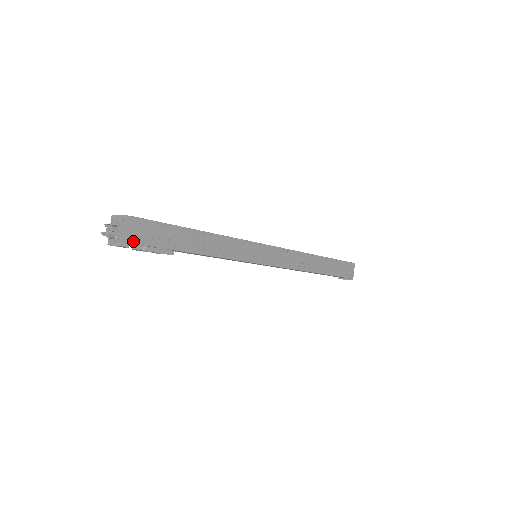
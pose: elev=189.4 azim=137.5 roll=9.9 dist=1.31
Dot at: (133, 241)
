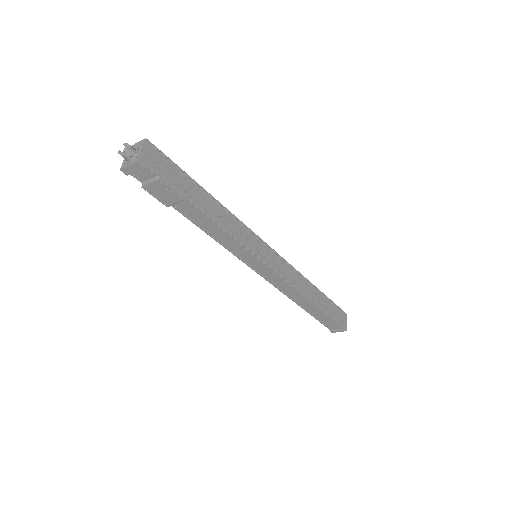
Dot at: (149, 164)
